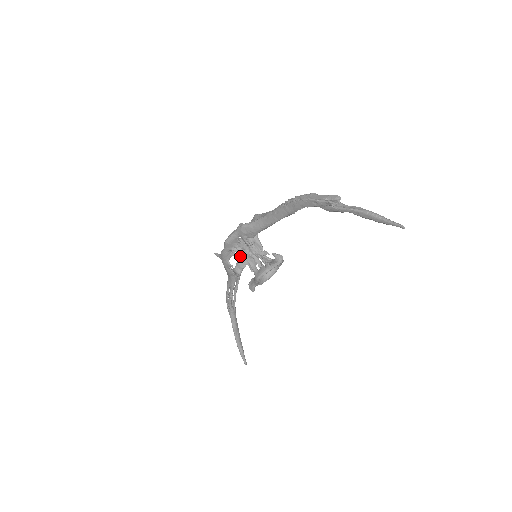
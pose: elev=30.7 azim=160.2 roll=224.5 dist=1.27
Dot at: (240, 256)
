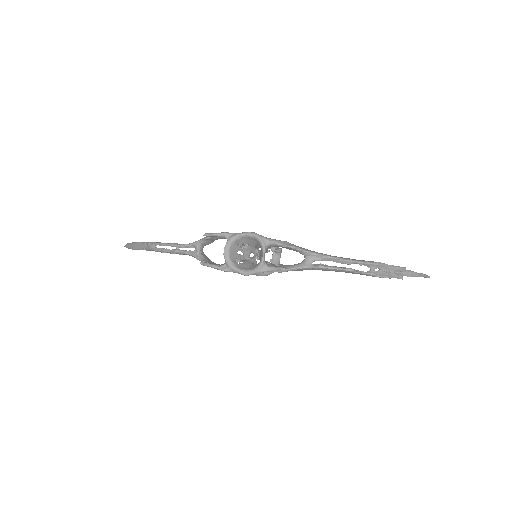
Dot at: (211, 239)
